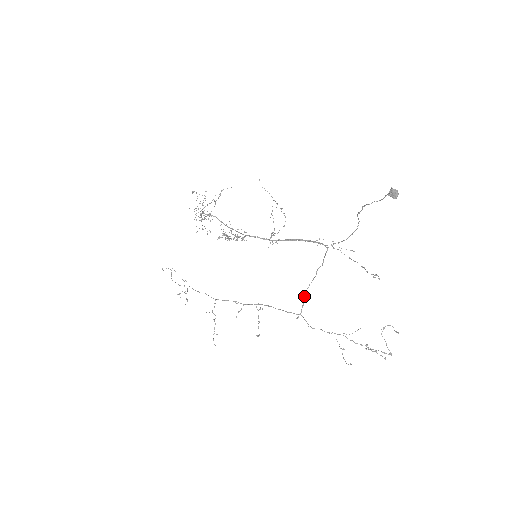
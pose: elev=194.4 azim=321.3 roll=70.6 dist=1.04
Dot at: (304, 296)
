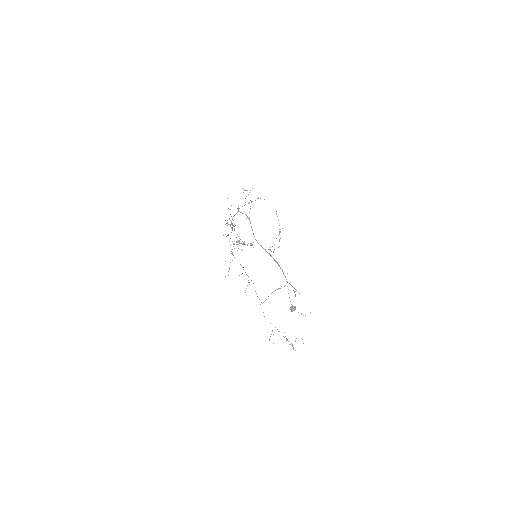
Dot at: occluded
